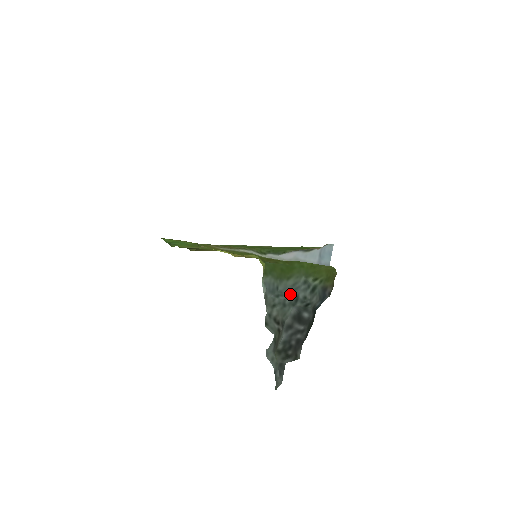
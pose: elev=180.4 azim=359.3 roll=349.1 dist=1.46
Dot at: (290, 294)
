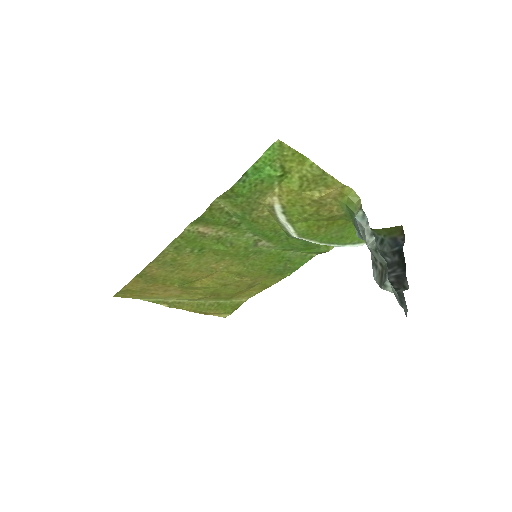
Dot at: occluded
